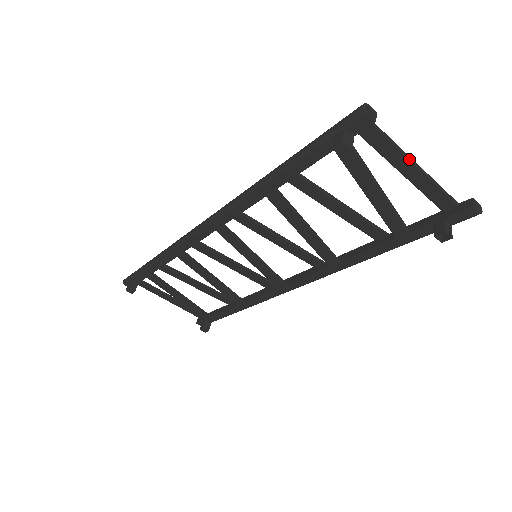
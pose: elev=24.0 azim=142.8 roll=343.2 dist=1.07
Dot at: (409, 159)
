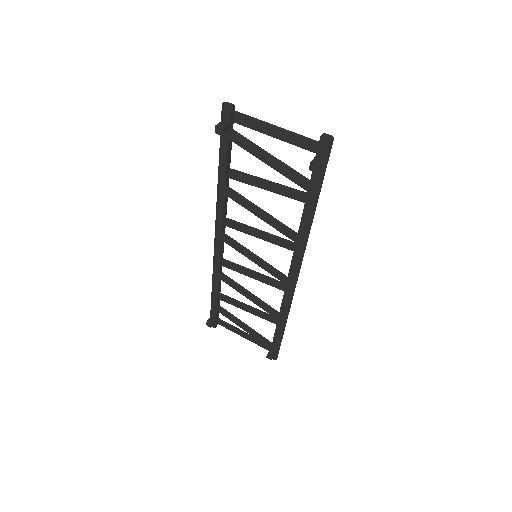
Dot at: (268, 124)
